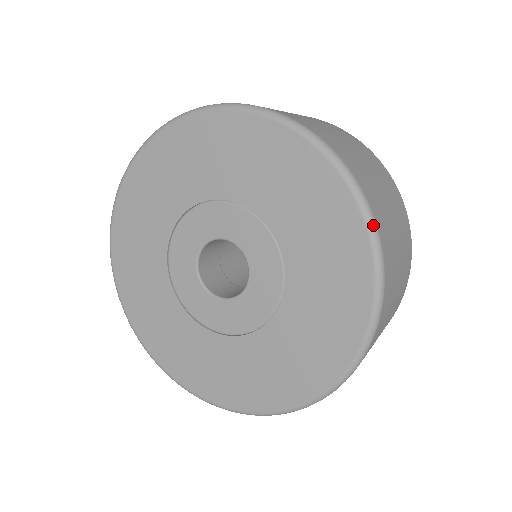
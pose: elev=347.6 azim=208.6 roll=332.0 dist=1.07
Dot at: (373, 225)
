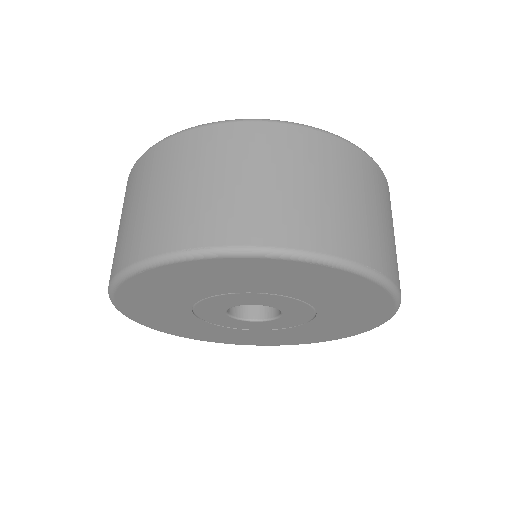
Dot at: occluded
